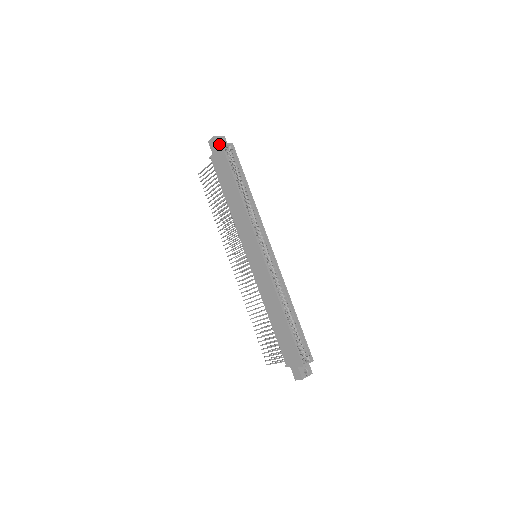
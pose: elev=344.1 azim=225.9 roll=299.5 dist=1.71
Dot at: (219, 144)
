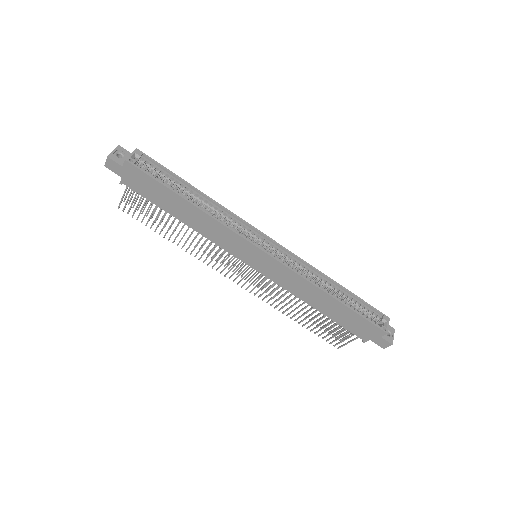
Dot at: (121, 161)
